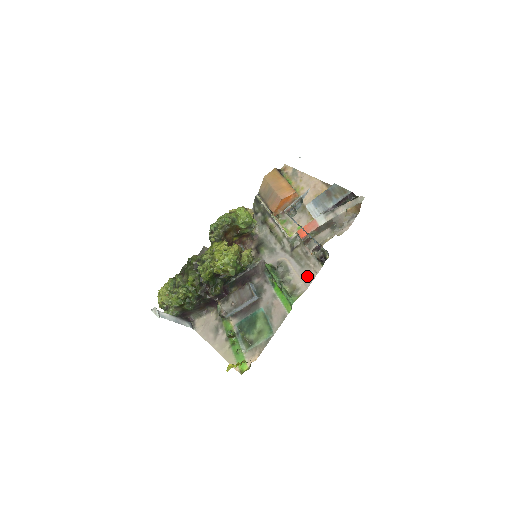
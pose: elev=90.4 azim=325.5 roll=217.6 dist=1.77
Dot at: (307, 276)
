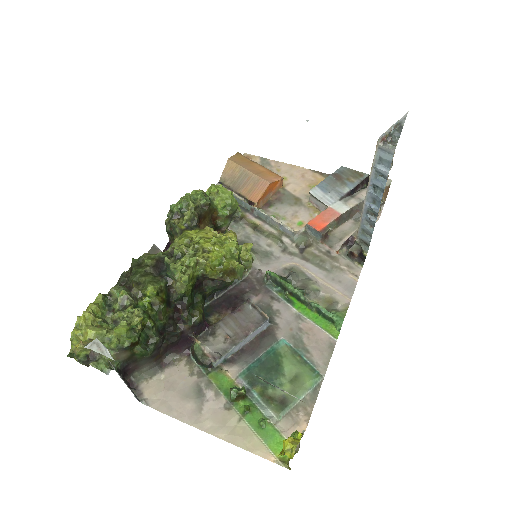
Dot at: (343, 282)
